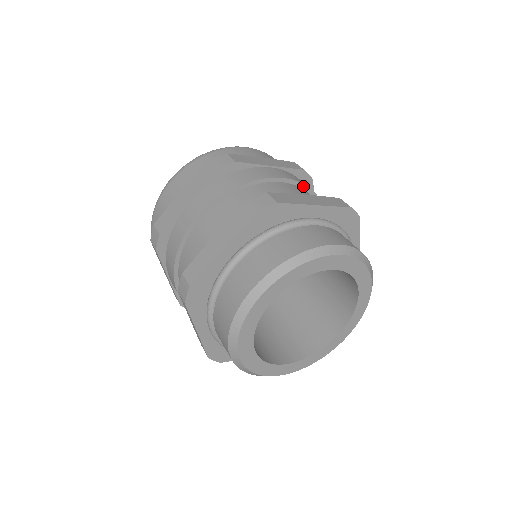
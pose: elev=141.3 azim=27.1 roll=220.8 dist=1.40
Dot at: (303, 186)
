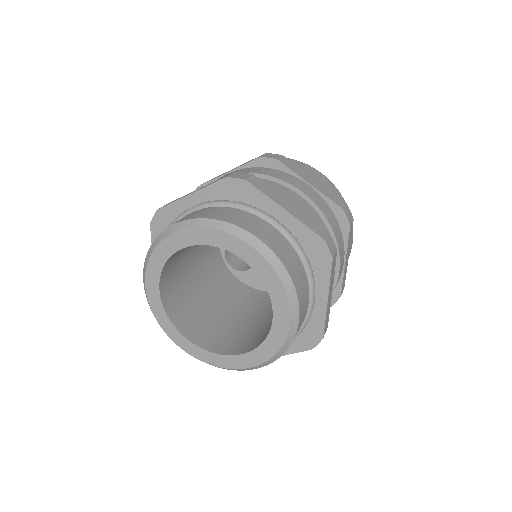
Dot at: (321, 214)
